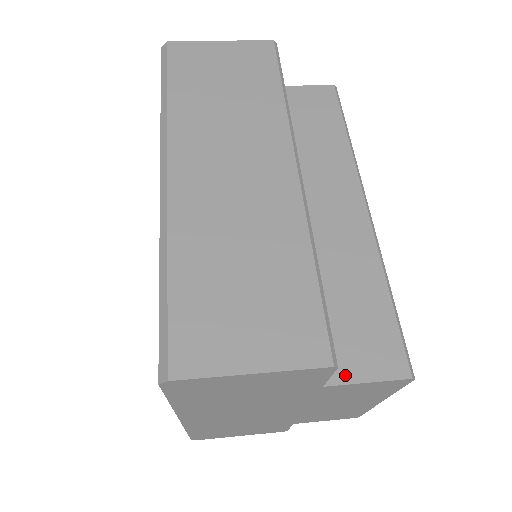
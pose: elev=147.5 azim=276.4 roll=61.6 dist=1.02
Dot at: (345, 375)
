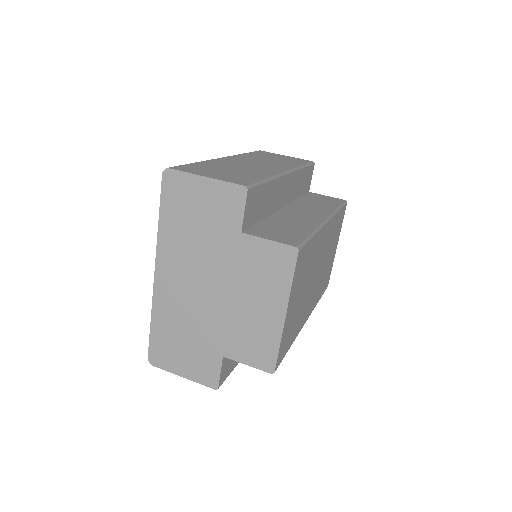
Dot at: (258, 235)
